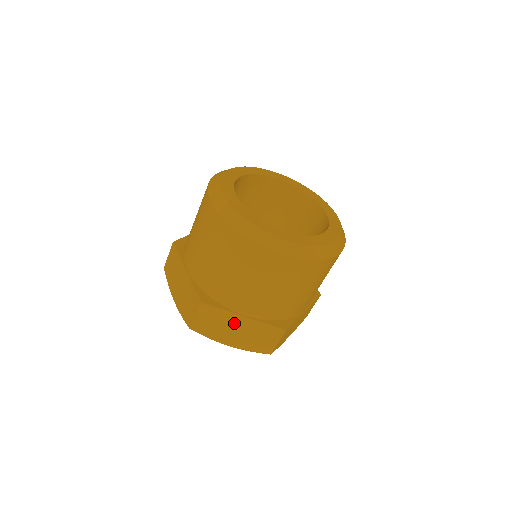
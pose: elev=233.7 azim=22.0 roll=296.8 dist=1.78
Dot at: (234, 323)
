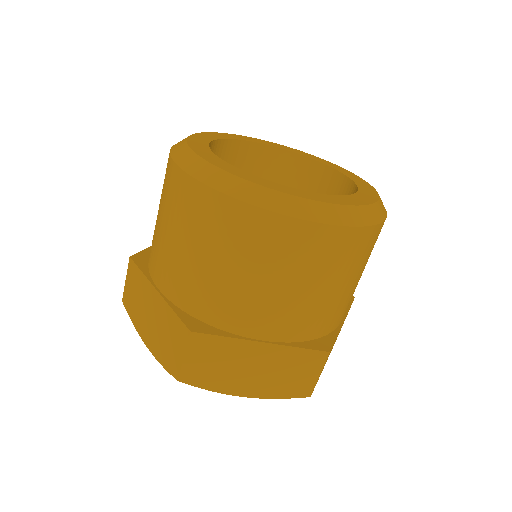
Dot at: (248, 357)
